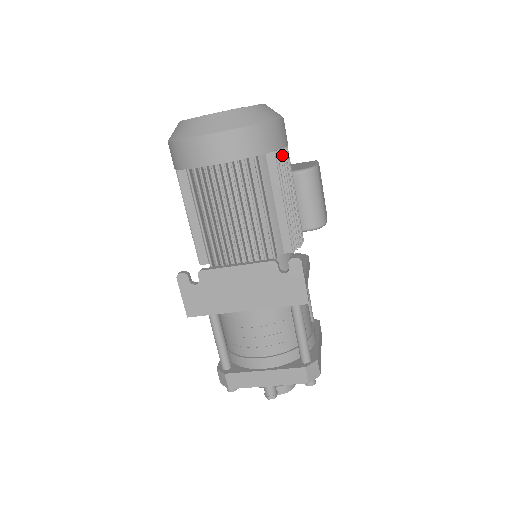
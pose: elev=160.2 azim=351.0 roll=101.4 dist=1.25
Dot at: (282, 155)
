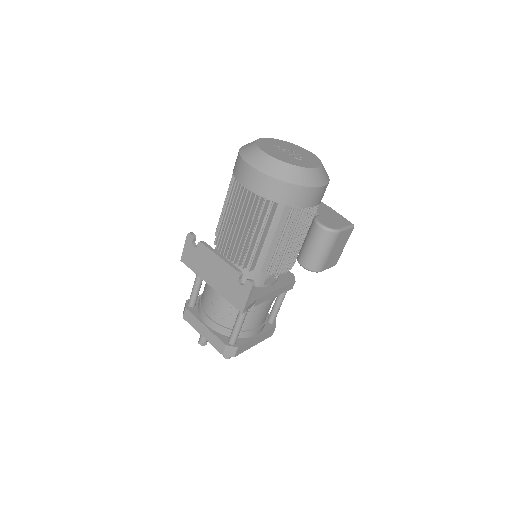
Dot at: (300, 211)
